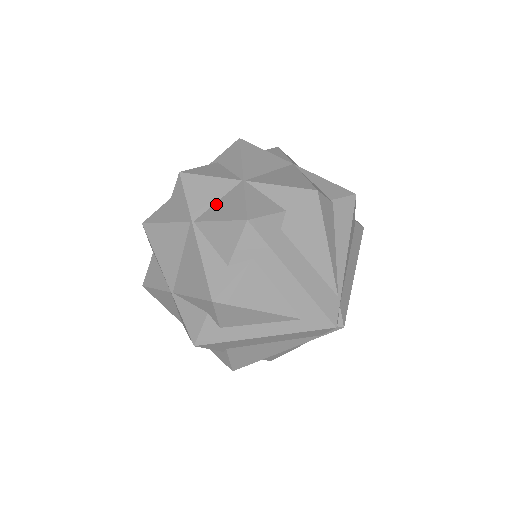
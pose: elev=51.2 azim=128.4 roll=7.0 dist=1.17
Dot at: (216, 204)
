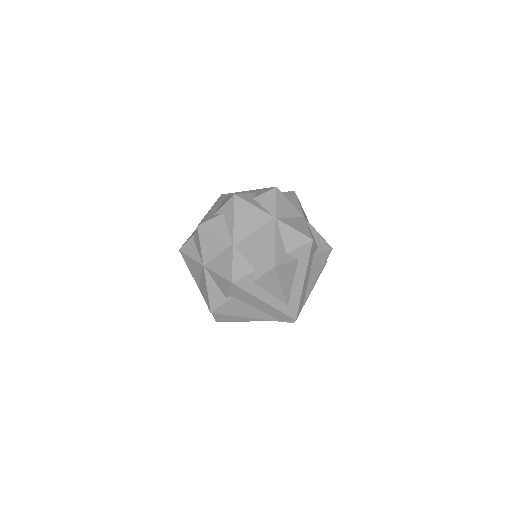
Dot at: (290, 218)
